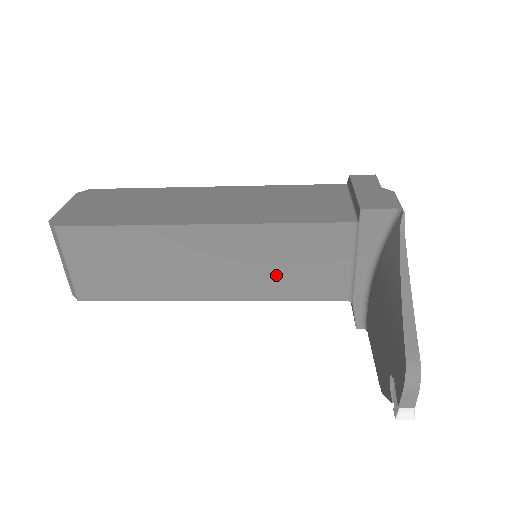
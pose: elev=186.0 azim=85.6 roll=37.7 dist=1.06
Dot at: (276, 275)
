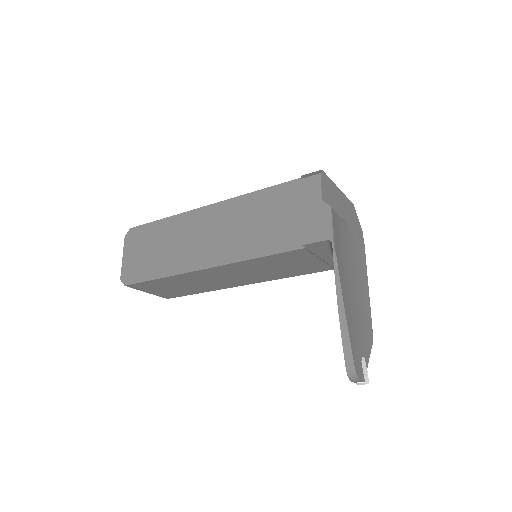
Dot at: (273, 272)
